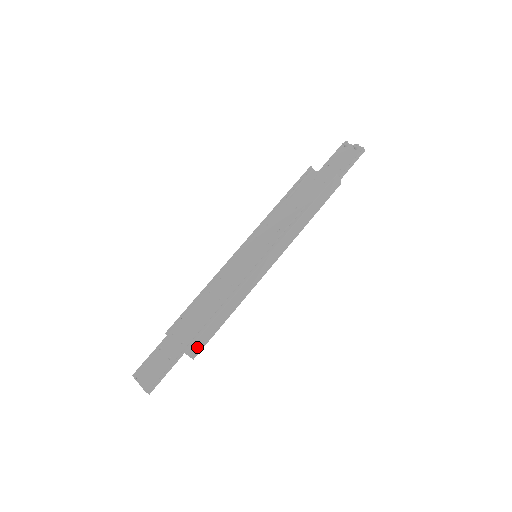
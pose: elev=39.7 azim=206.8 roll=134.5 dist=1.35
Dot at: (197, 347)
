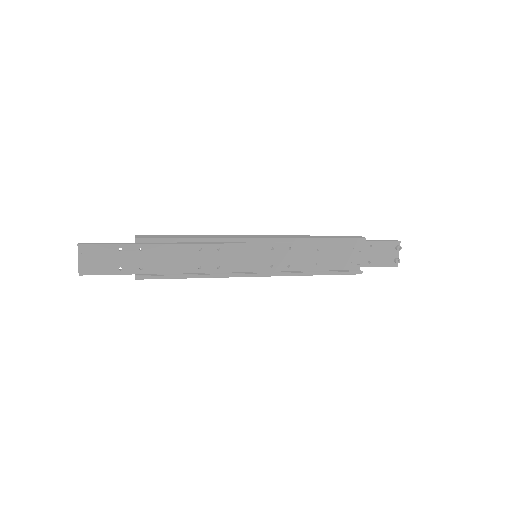
Dot at: occluded
